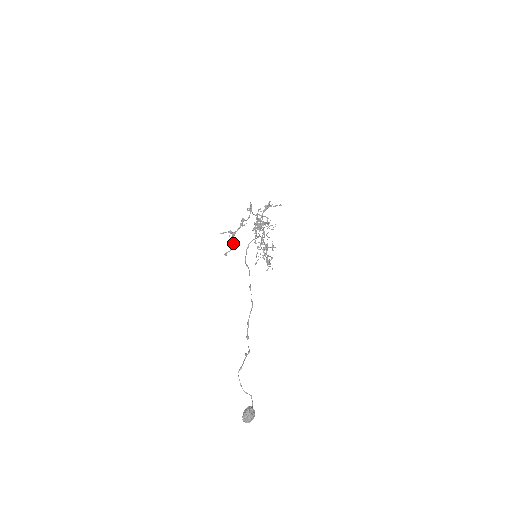
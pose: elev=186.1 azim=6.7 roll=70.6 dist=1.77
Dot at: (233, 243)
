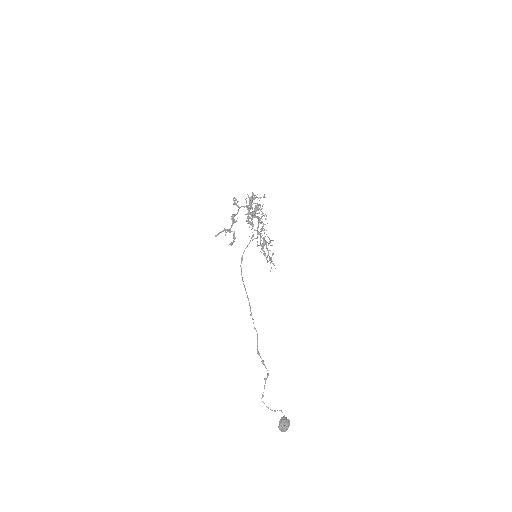
Dot at: (233, 235)
